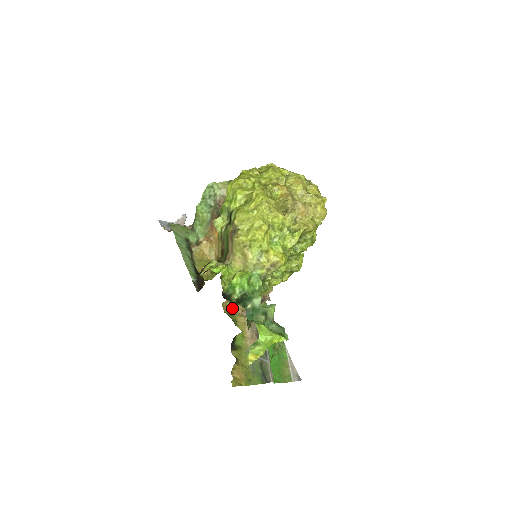
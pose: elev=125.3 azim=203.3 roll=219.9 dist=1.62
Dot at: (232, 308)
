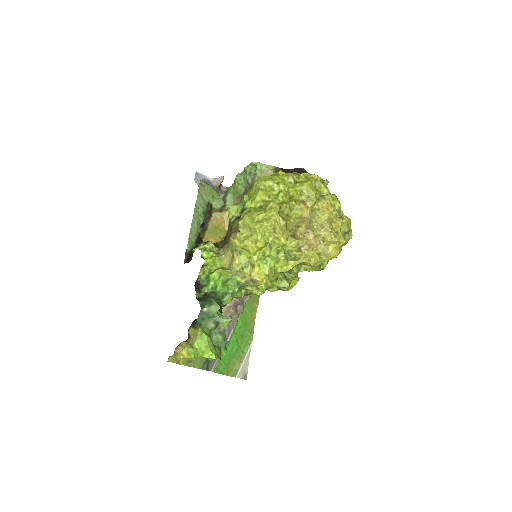
Dot at: occluded
